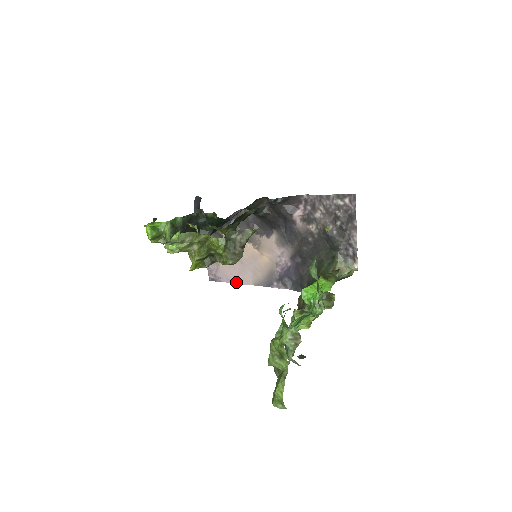
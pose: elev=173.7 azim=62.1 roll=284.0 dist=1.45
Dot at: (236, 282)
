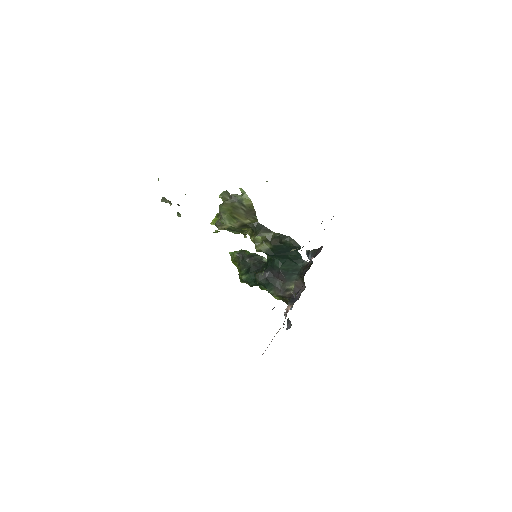
Dot at: occluded
